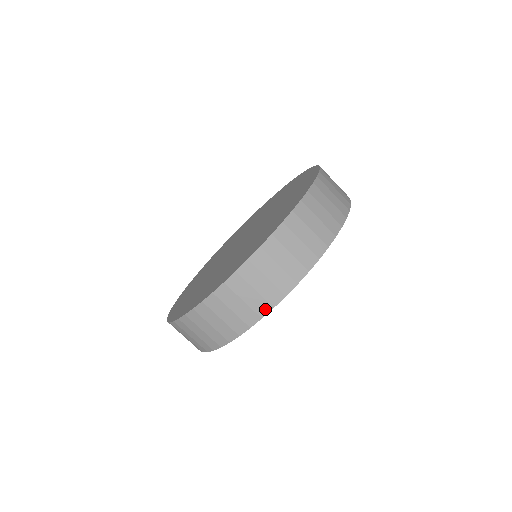
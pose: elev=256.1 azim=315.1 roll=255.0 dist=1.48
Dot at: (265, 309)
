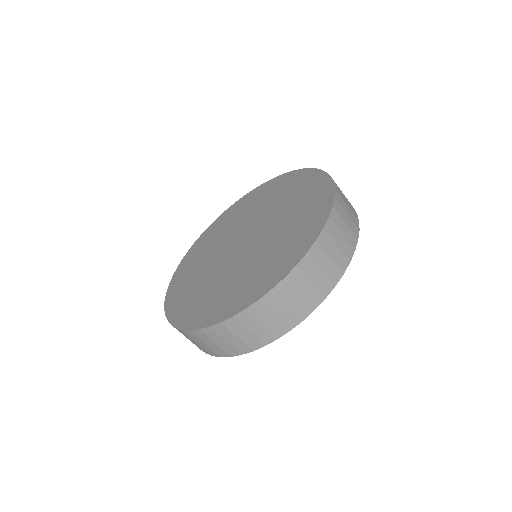
Dot at: (233, 353)
